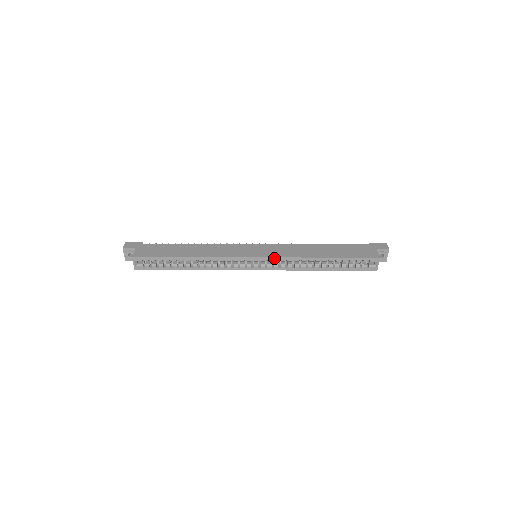
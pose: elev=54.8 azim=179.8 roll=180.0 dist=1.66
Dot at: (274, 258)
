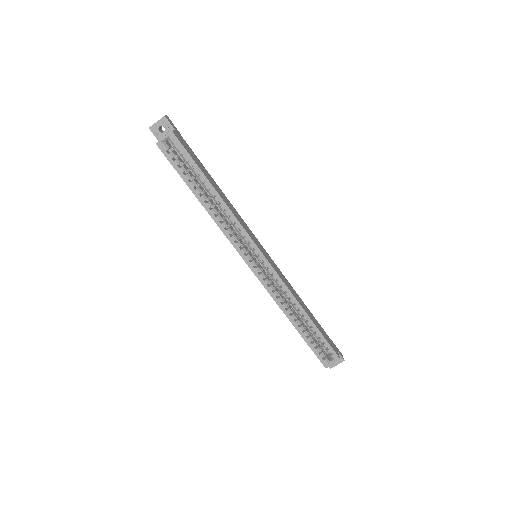
Dot at: (275, 273)
